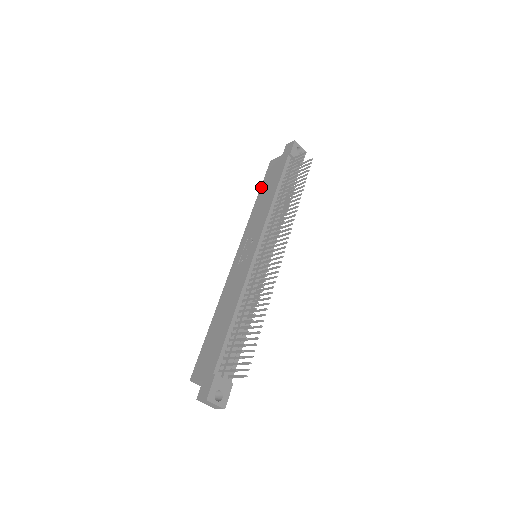
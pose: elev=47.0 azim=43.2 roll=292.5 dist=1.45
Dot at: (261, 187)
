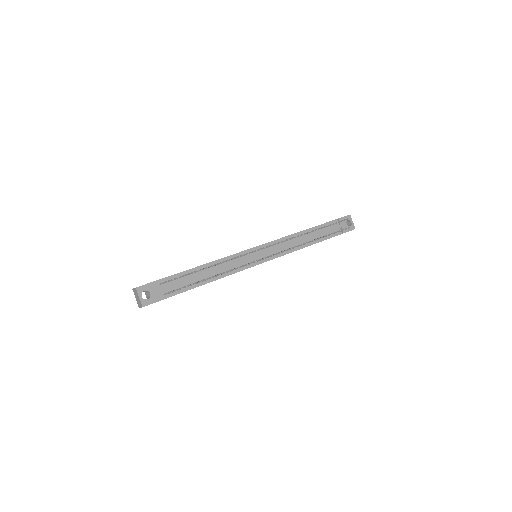
Dot at: occluded
